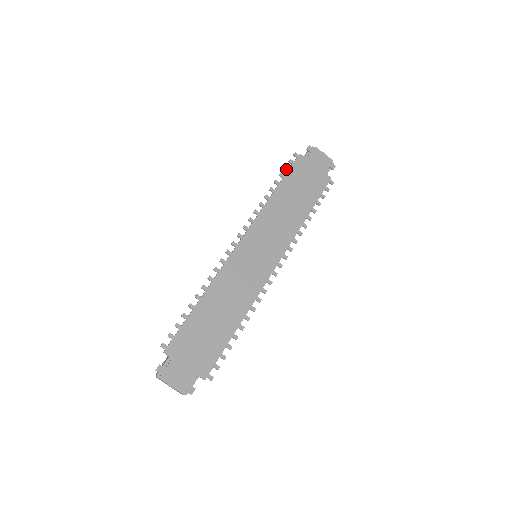
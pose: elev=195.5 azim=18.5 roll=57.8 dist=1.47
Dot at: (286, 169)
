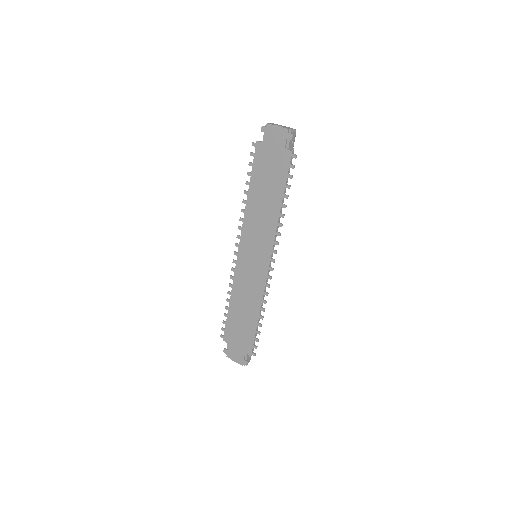
Dot at: (250, 165)
